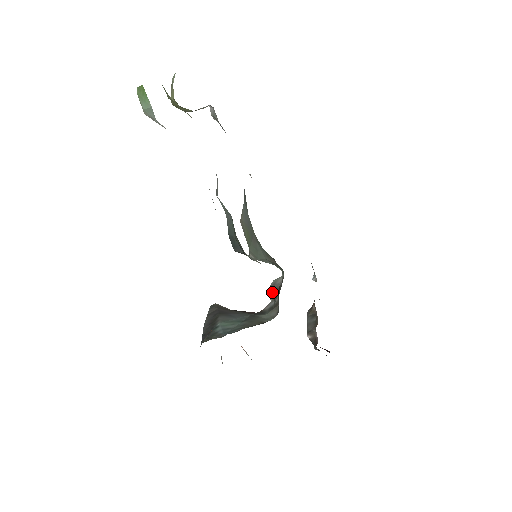
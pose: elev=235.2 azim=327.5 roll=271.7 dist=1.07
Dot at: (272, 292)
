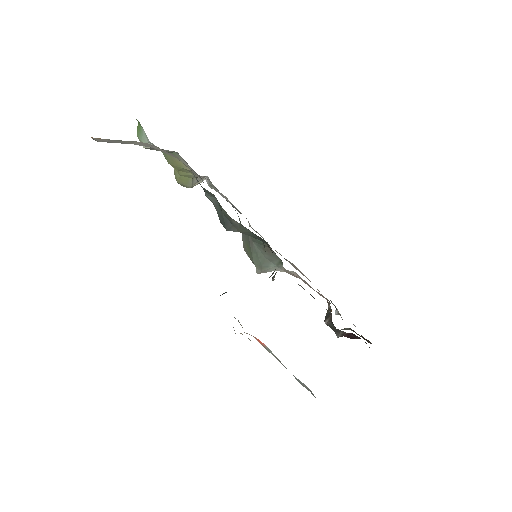
Dot at: (274, 275)
